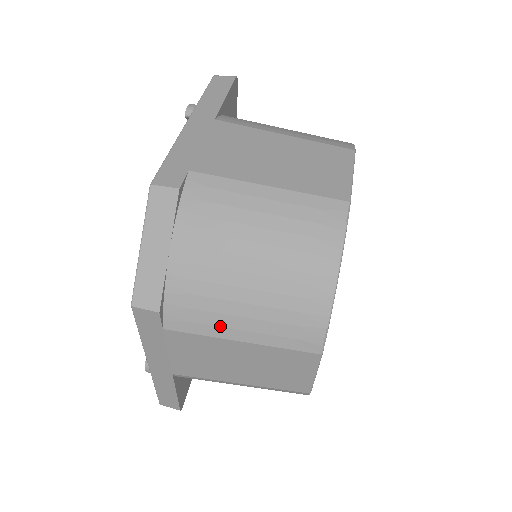
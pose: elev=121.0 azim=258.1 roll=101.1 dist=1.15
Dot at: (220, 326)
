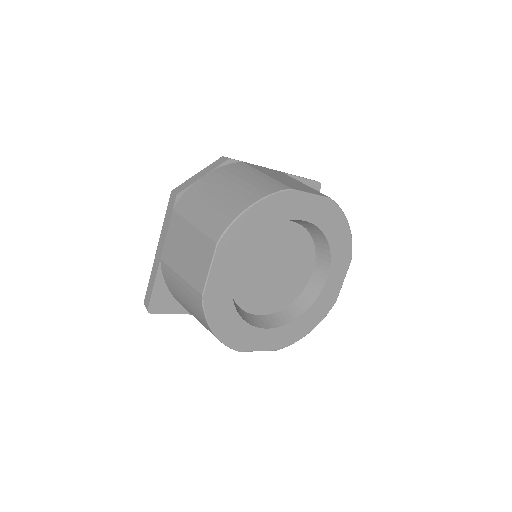
Dot at: (192, 213)
